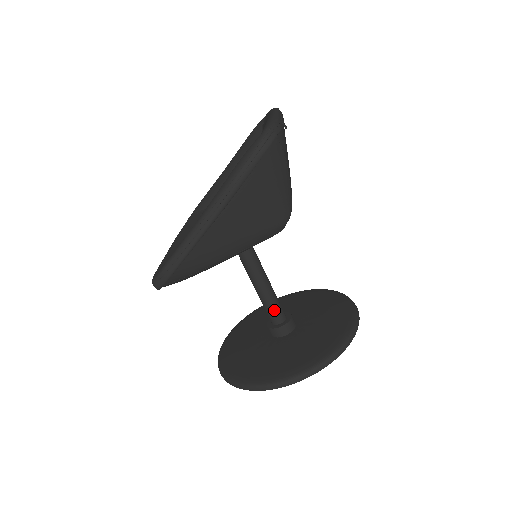
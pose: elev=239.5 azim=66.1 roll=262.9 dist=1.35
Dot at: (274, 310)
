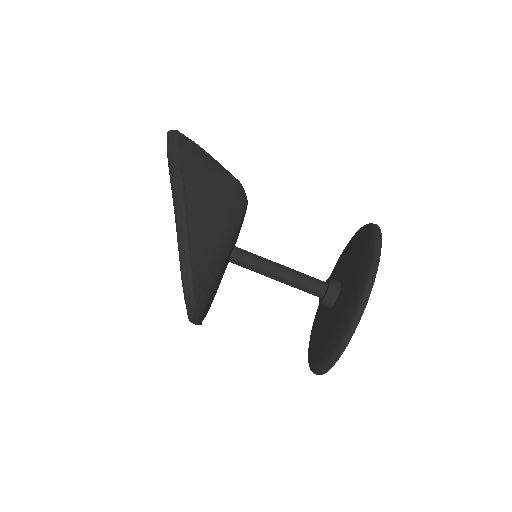
Dot at: (311, 282)
